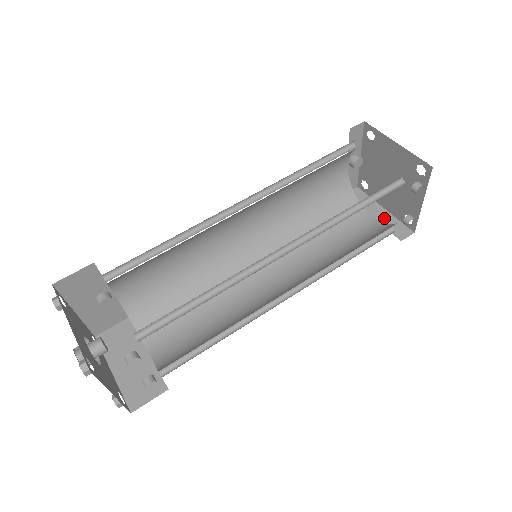
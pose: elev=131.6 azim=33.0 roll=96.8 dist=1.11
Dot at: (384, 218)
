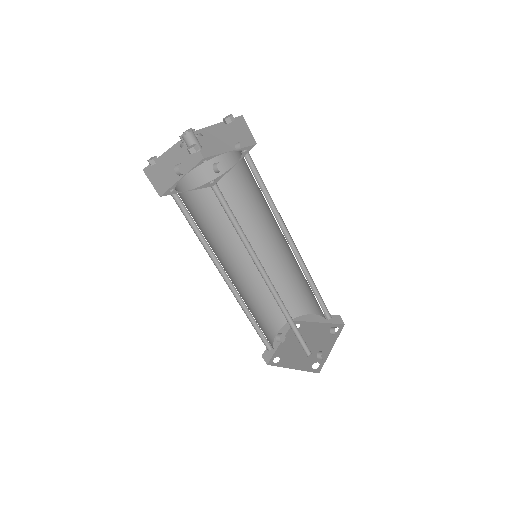
Dot at: occluded
